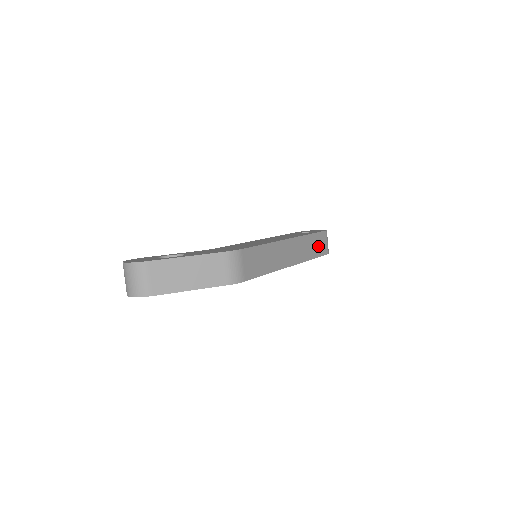
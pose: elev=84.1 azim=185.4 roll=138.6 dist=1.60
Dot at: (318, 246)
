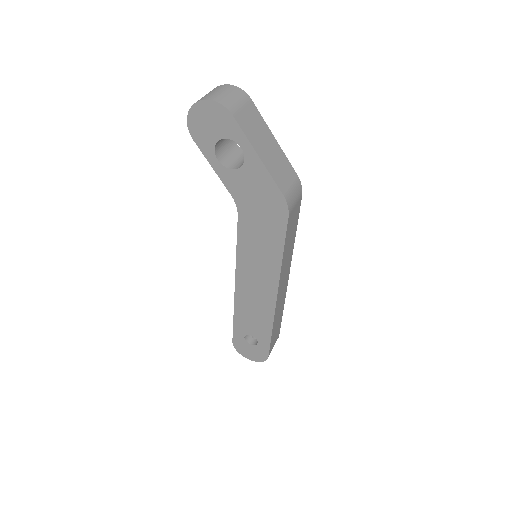
Dot at: (275, 333)
